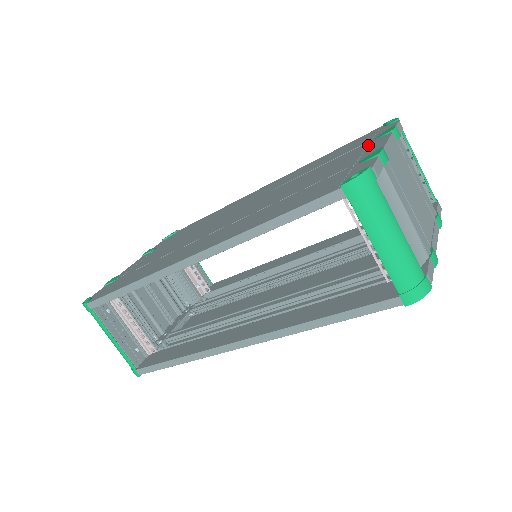
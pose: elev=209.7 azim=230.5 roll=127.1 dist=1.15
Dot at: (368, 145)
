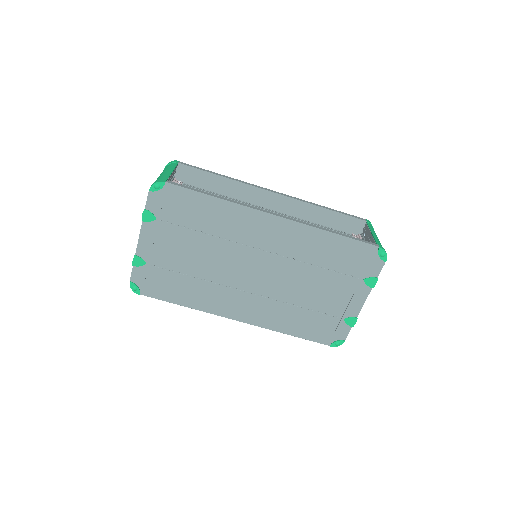
Dot at: occluded
